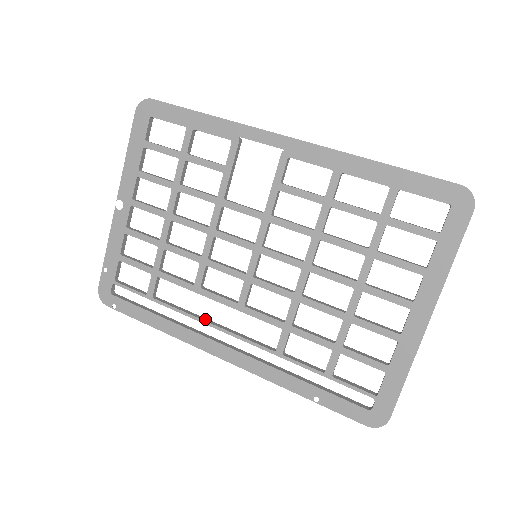
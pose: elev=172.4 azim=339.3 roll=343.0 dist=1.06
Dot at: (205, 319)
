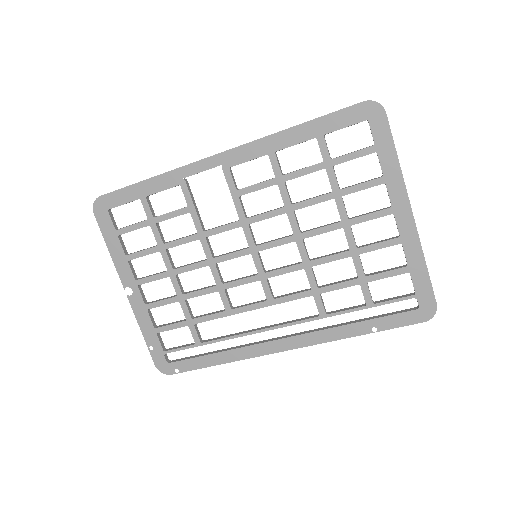
Dot at: (251, 330)
